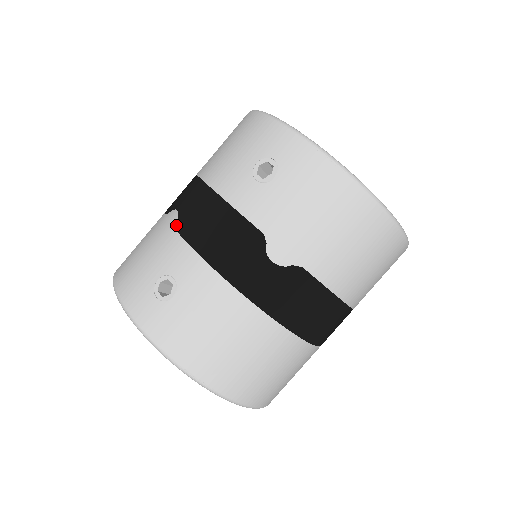
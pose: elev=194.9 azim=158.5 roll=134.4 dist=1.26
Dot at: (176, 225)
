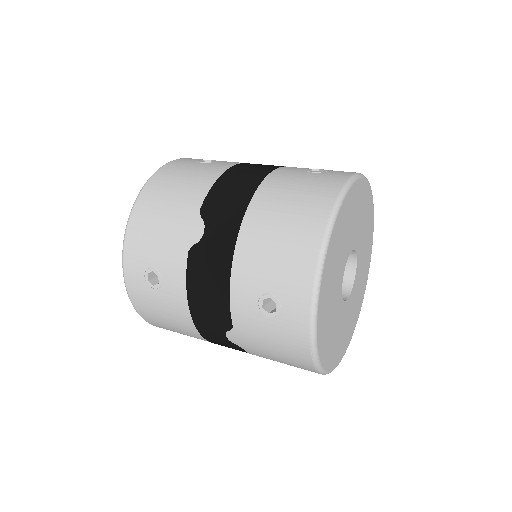
Dot at: (192, 248)
